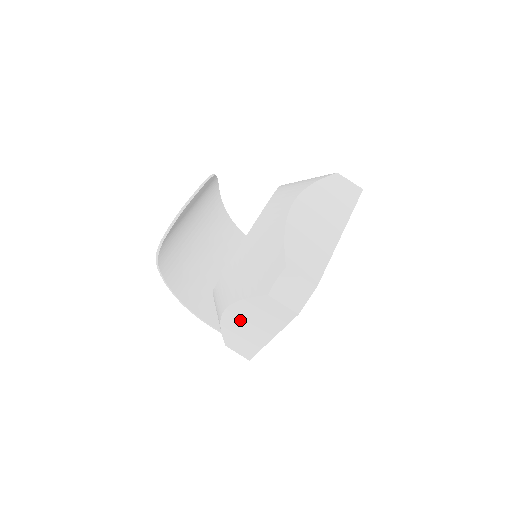
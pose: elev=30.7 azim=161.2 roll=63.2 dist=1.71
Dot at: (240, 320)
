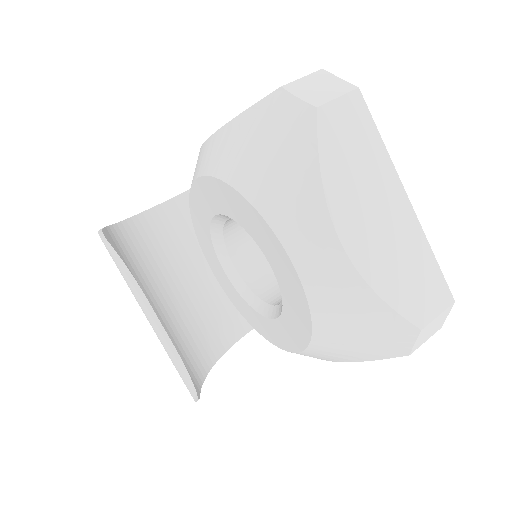
Dot at: occluded
